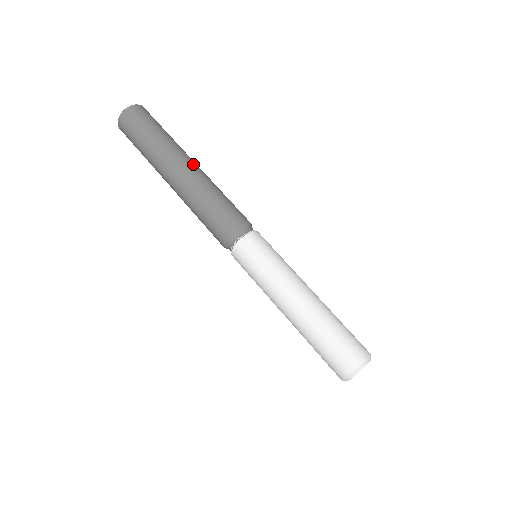
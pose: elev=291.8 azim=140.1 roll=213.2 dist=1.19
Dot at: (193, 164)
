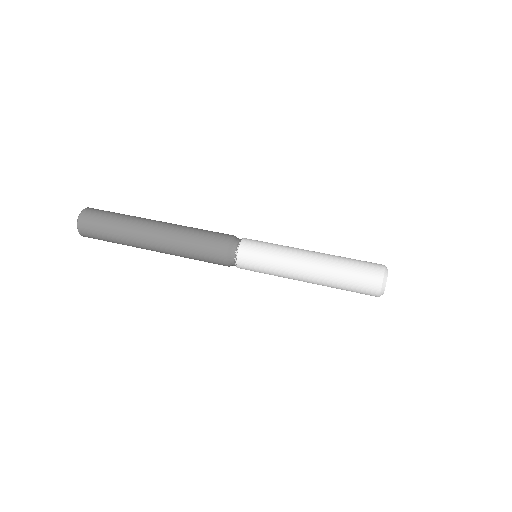
Dot at: (158, 226)
